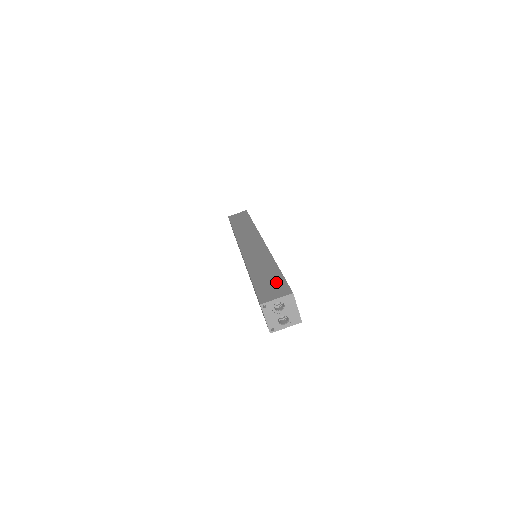
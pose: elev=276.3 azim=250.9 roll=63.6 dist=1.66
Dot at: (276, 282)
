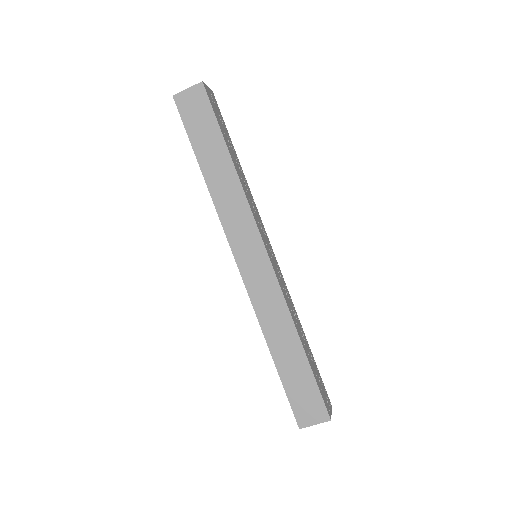
Dot at: (309, 390)
